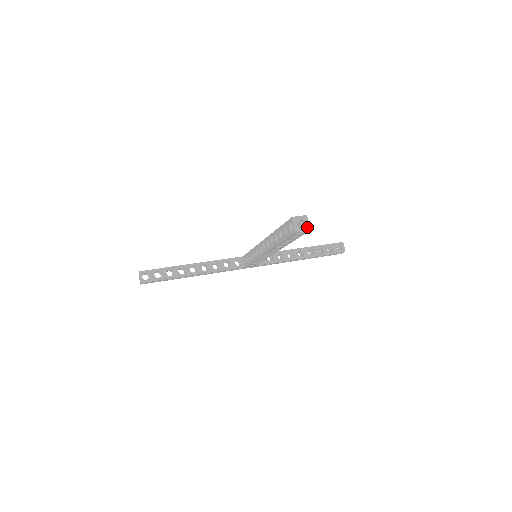
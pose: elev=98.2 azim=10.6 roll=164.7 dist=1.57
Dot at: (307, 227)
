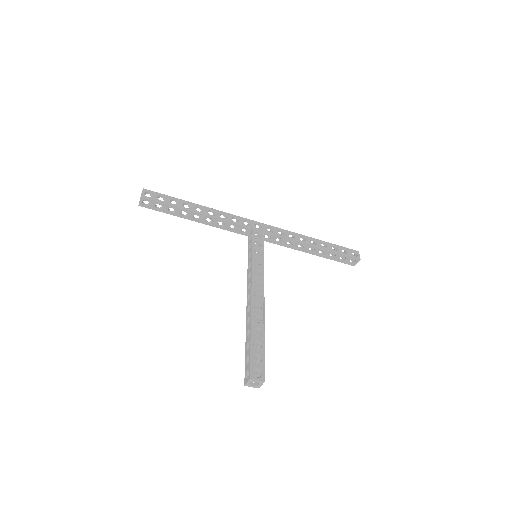
Dot at: (258, 387)
